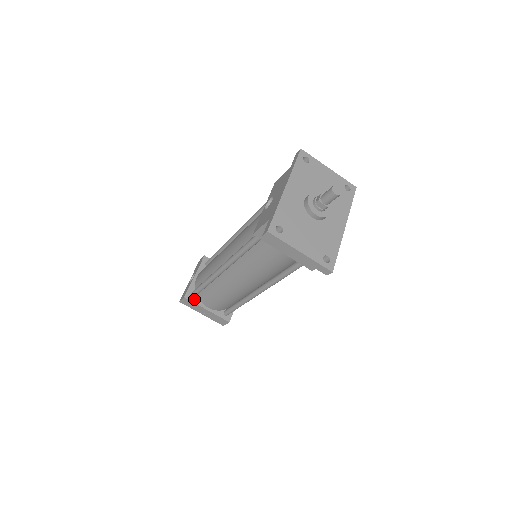
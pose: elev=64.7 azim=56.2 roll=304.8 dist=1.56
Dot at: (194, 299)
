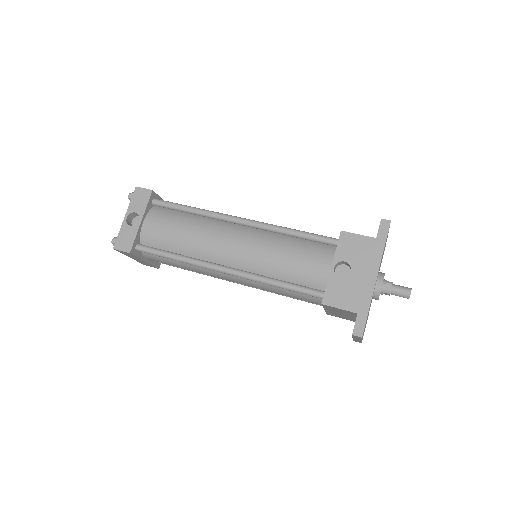
Dot at: (137, 252)
